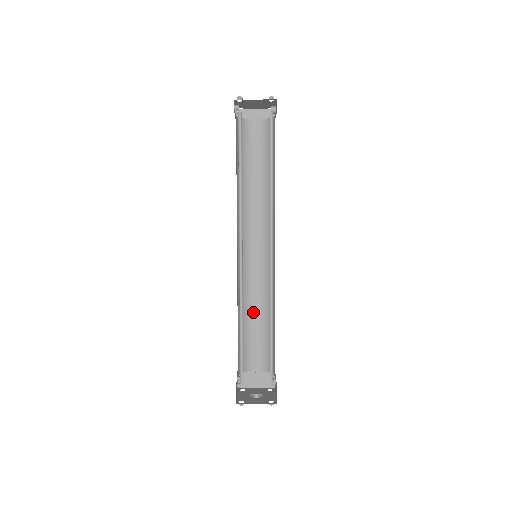
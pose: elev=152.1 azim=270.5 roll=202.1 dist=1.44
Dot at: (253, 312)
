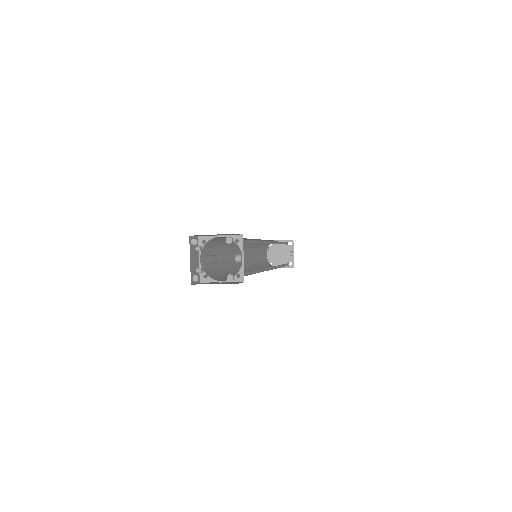
Dot at: occluded
